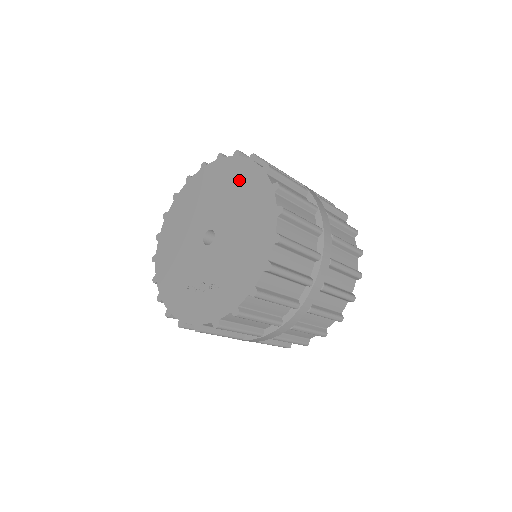
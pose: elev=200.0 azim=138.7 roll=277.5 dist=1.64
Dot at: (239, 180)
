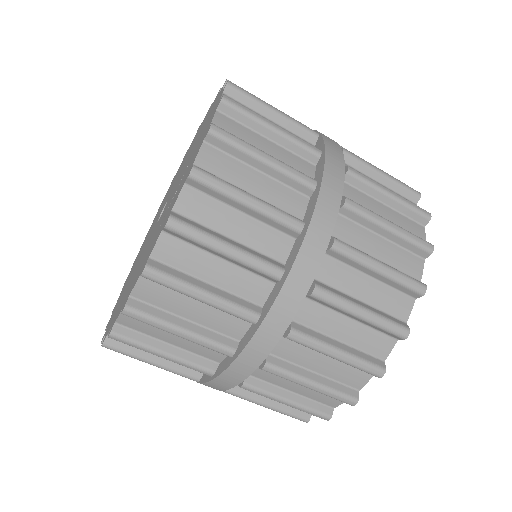
Dot at: occluded
